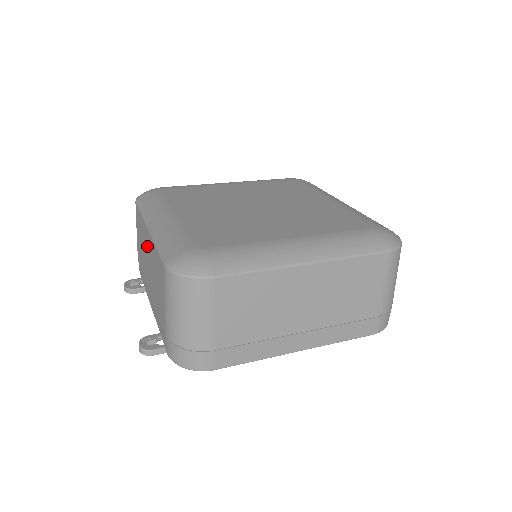
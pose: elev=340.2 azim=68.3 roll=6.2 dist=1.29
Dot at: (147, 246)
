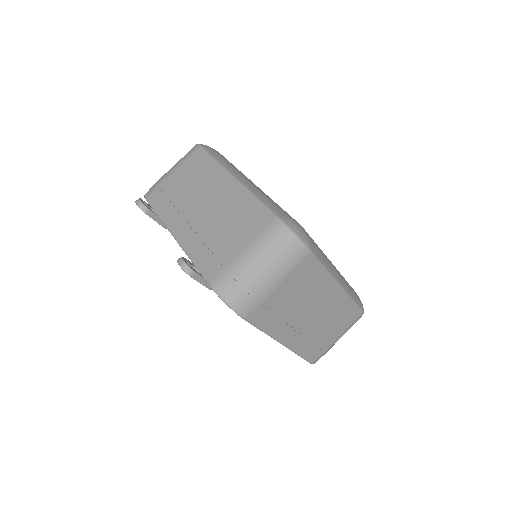
Dot at: (219, 189)
